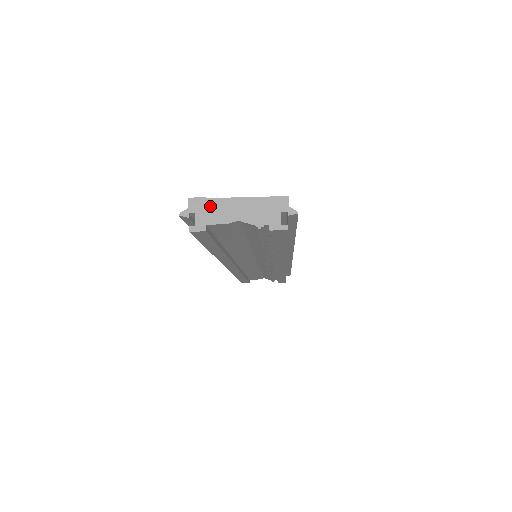
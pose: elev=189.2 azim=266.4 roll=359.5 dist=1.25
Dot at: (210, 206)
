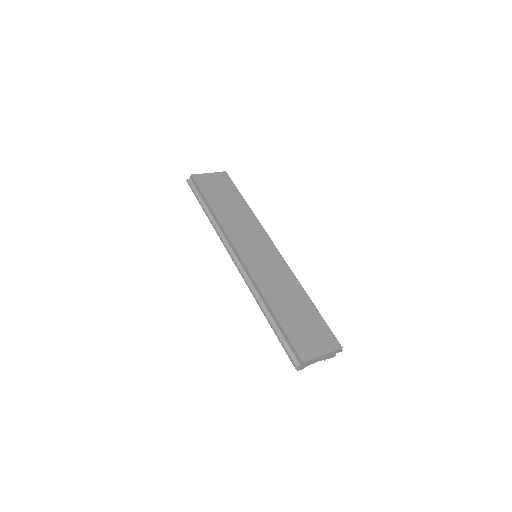
Dot at: (310, 362)
